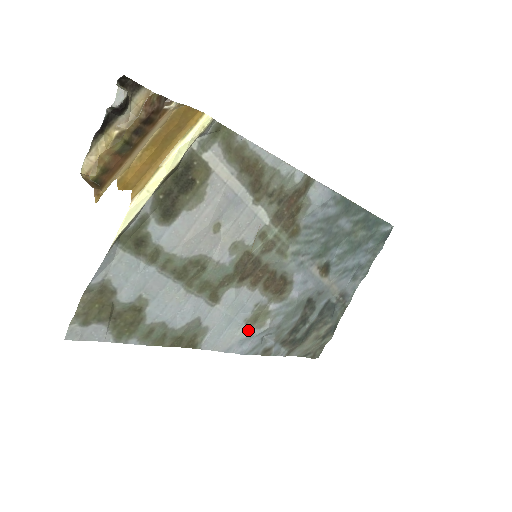
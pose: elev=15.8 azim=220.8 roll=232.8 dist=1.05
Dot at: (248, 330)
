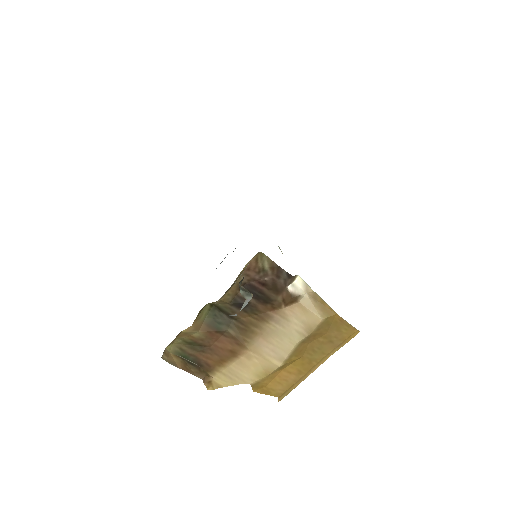
Dot at: occluded
